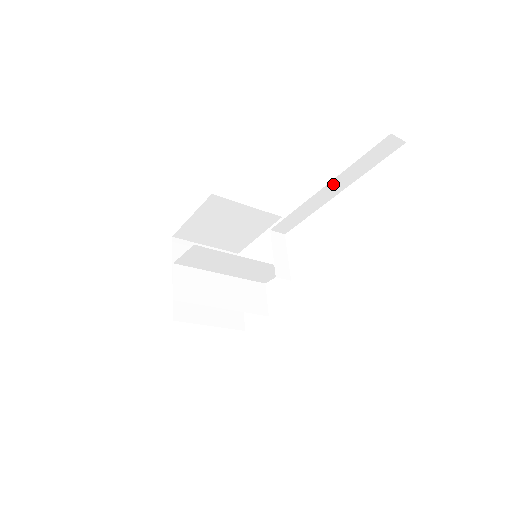
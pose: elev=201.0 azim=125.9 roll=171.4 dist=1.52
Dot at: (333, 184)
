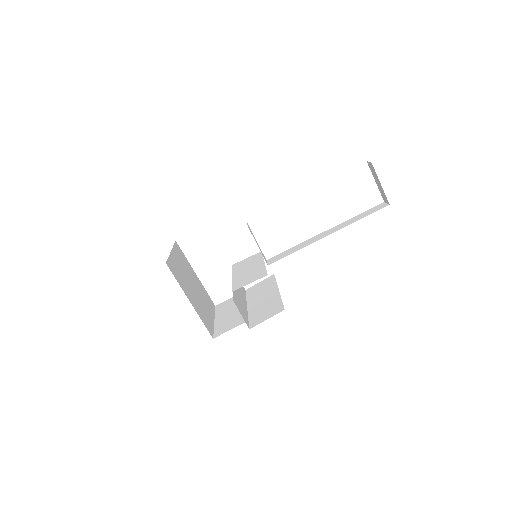
Dot at: occluded
